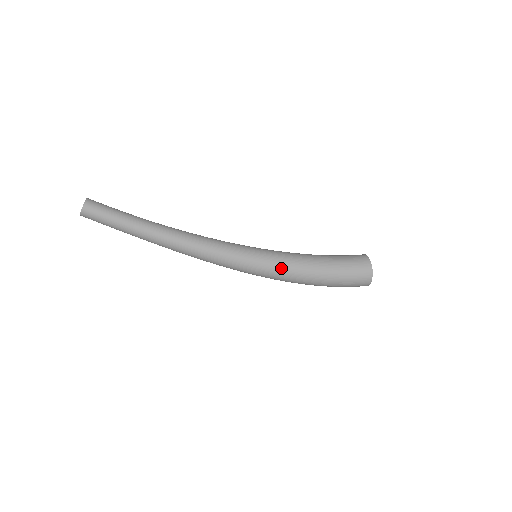
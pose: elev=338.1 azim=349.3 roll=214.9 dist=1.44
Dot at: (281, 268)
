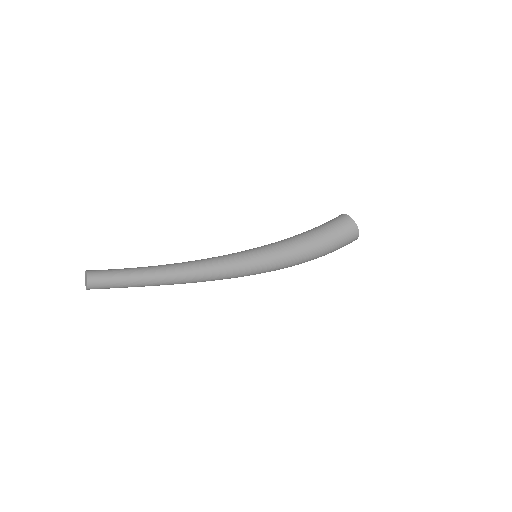
Dot at: (283, 256)
